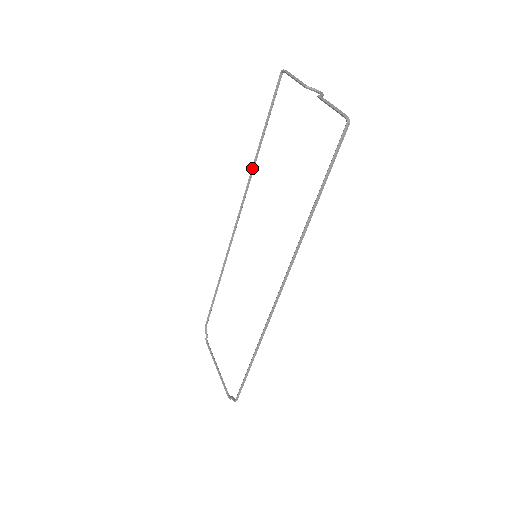
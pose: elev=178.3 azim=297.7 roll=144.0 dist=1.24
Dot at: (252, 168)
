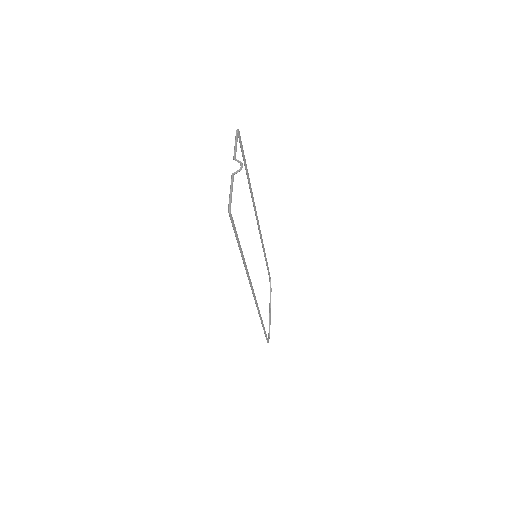
Dot at: (250, 189)
